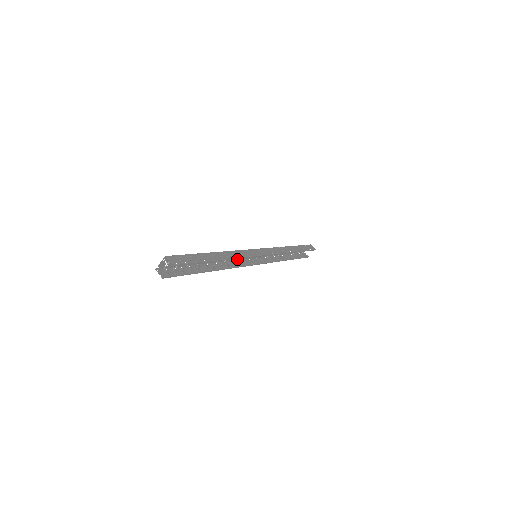
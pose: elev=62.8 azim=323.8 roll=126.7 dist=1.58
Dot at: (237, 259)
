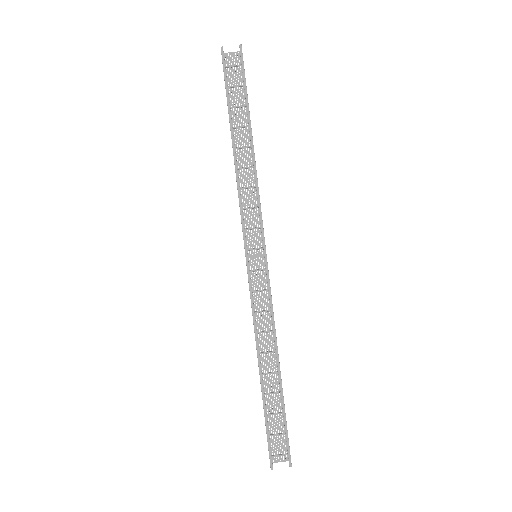
Dot at: occluded
